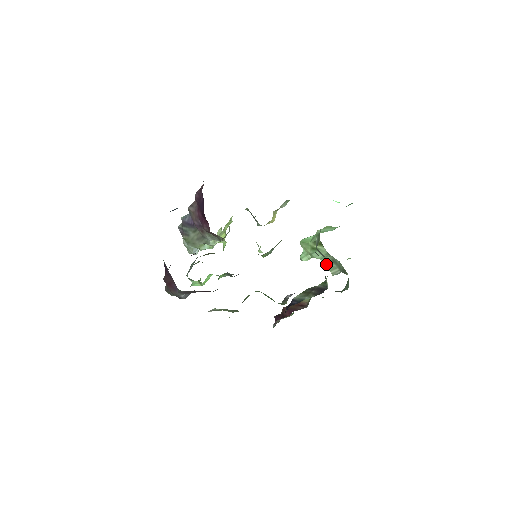
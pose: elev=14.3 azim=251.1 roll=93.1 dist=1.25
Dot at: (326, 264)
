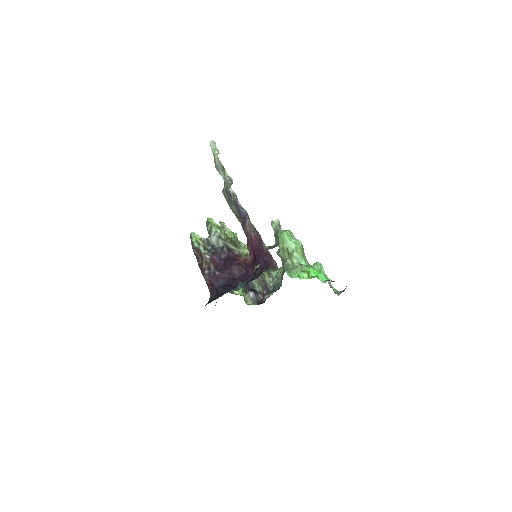
Dot at: (280, 254)
